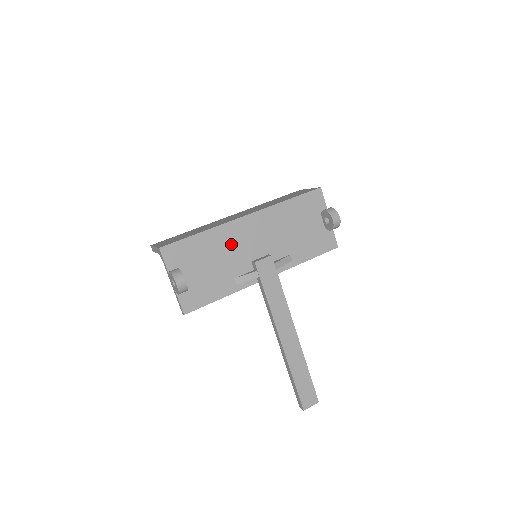
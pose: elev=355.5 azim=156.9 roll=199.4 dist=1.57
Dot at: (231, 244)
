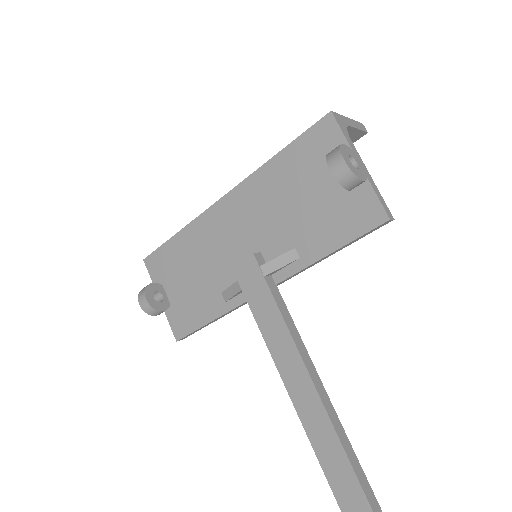
Dot at: (210, 243)
